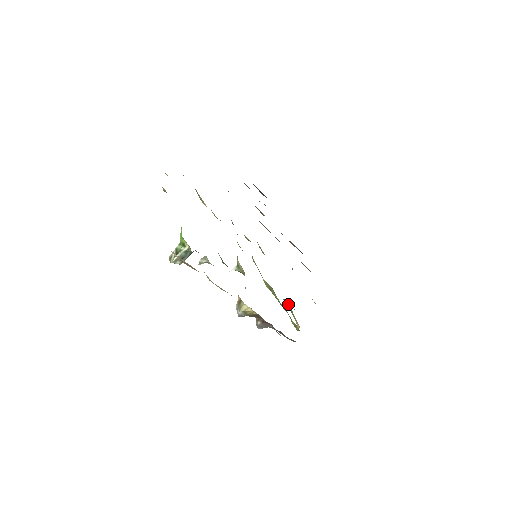
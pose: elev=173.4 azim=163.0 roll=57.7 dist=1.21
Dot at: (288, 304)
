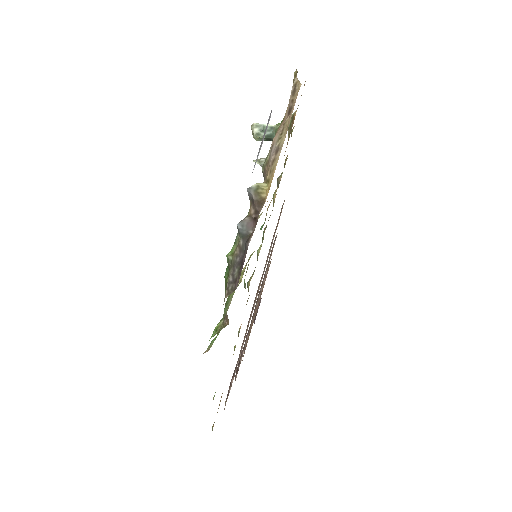
Dot at: (220, 330)
